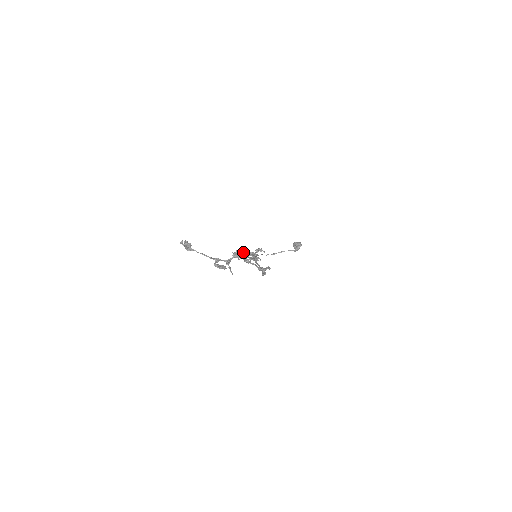
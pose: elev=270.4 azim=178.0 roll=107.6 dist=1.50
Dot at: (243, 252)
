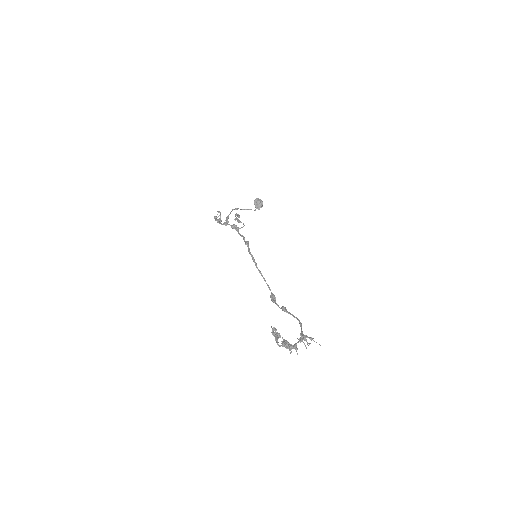
Dot at: (311, 339)
